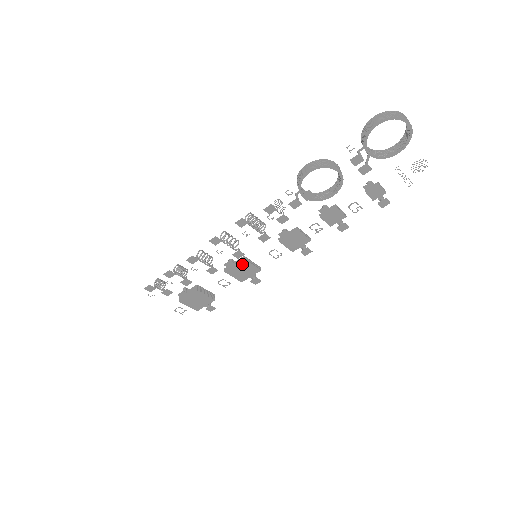
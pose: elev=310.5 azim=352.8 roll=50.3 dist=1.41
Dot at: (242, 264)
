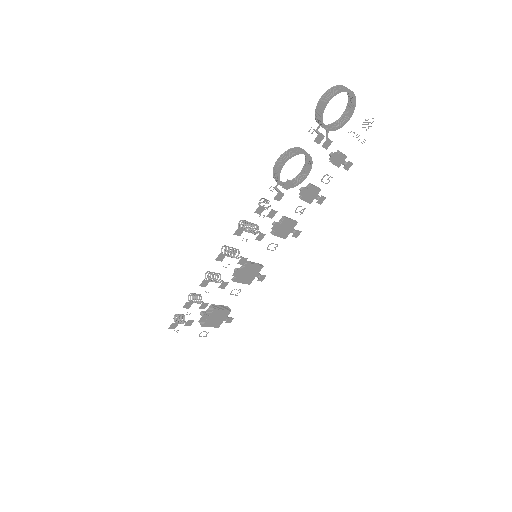
Dot at: (246, 268)
